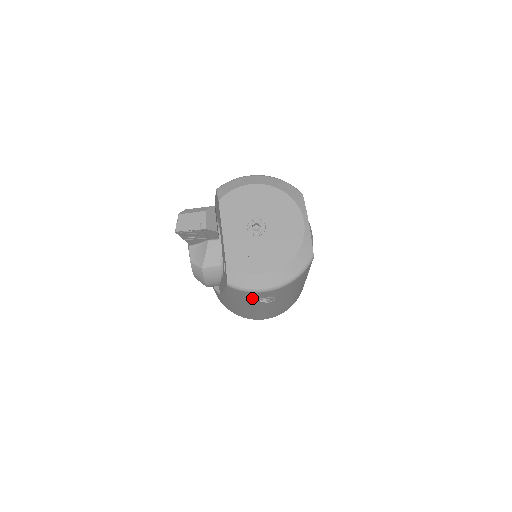
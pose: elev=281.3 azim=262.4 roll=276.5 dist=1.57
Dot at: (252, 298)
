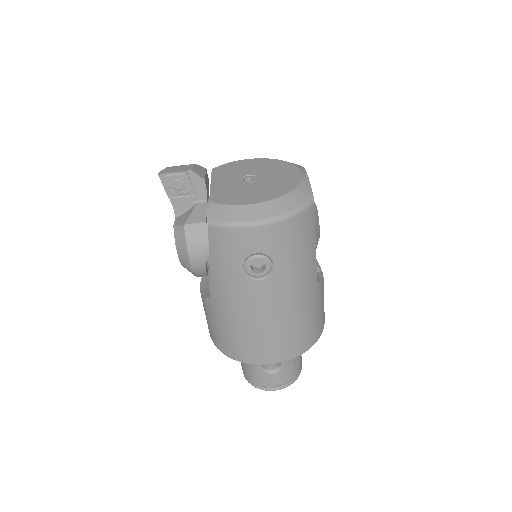
Dot at: (241, 256)
